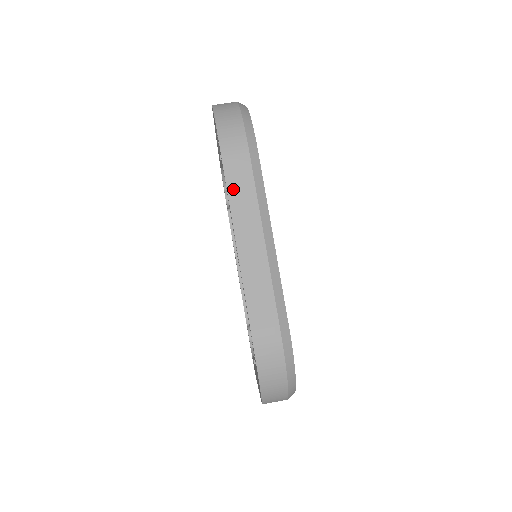
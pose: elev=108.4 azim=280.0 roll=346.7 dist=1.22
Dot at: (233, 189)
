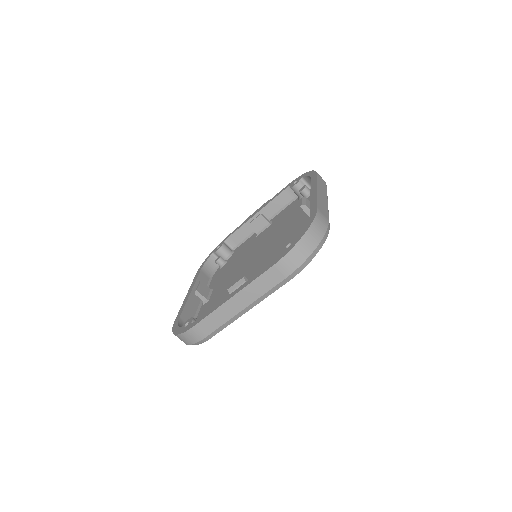
Dot at: (259, 281)
